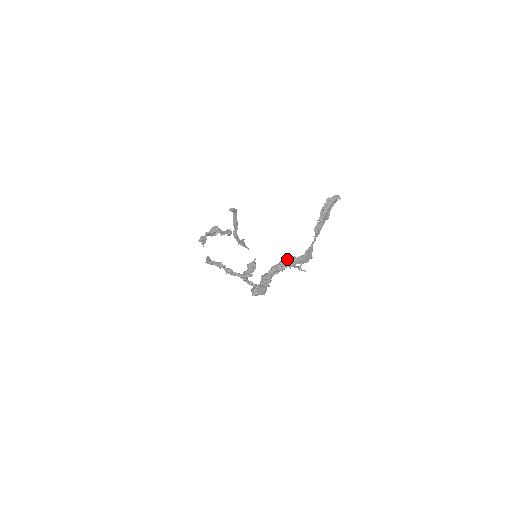
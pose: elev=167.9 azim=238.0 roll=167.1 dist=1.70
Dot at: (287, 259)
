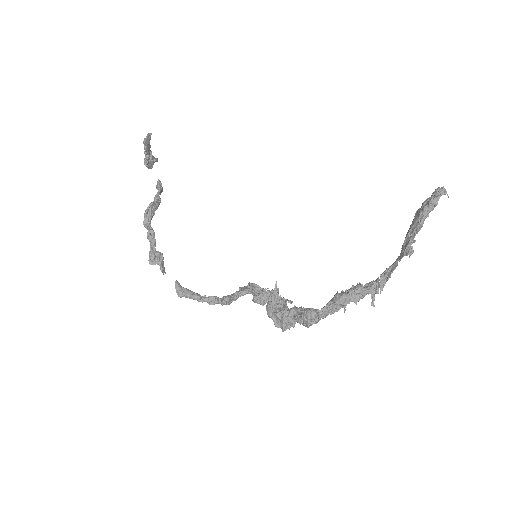
Dot at: (352, 295)
